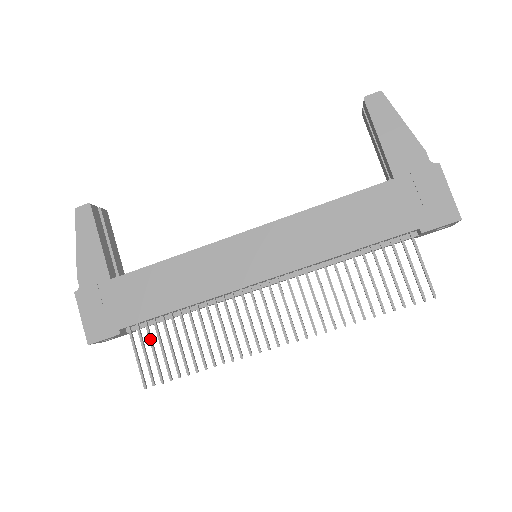
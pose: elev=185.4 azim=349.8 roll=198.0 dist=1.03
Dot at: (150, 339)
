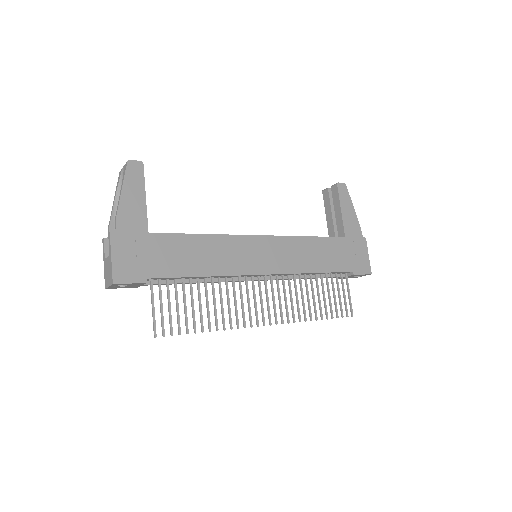
Dot at: (169, 295)
